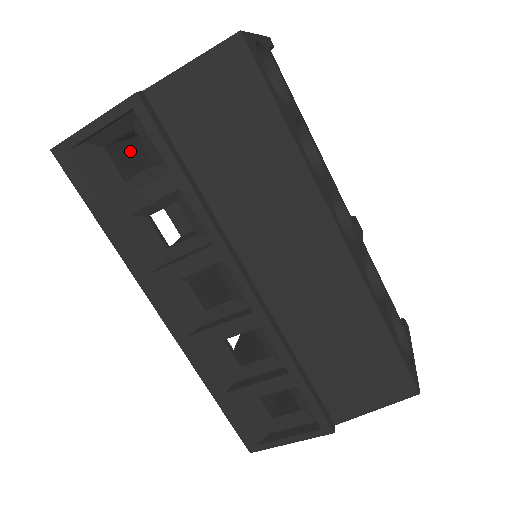
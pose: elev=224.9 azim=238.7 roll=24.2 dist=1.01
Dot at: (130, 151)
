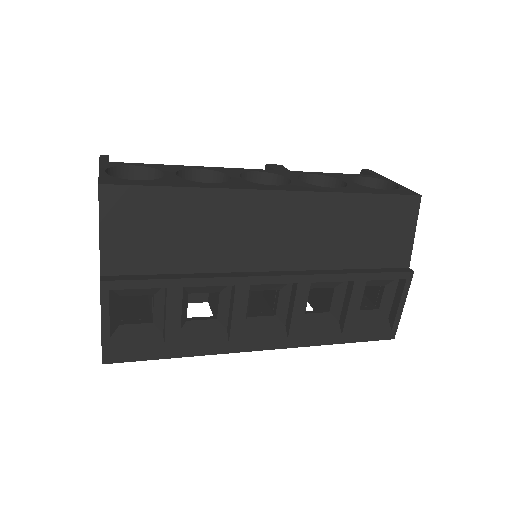
Dot at: (129, 307)
